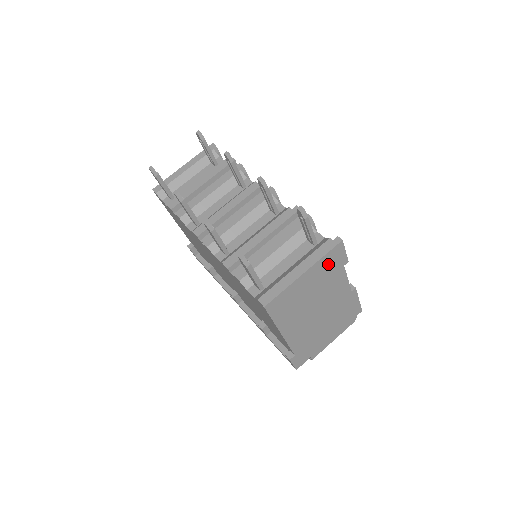
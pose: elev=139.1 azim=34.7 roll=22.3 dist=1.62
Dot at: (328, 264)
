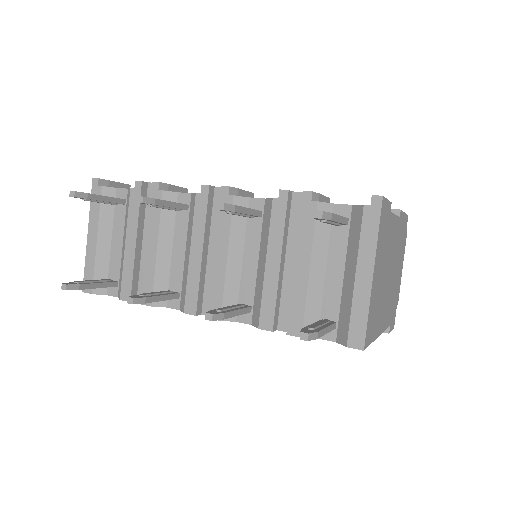
Dot at: (382, 233)
